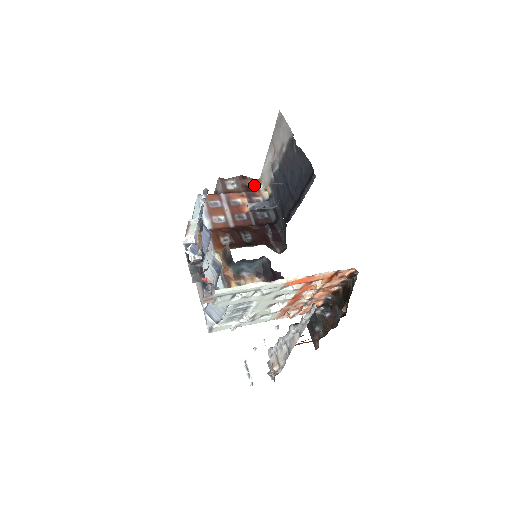
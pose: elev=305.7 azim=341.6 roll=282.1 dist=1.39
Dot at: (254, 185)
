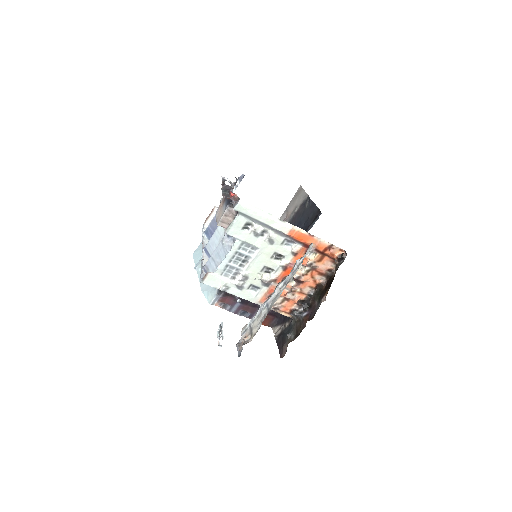
Dot at: occluded
